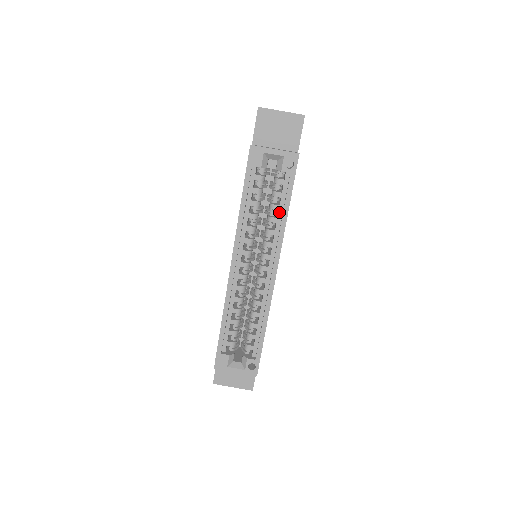
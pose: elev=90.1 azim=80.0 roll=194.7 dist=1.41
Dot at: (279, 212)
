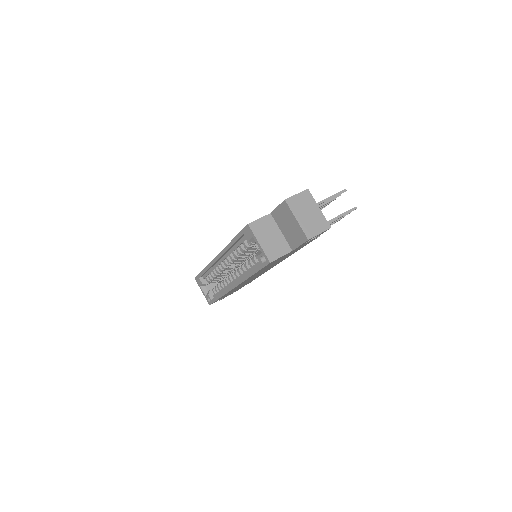
Dot at: (251, 268)
